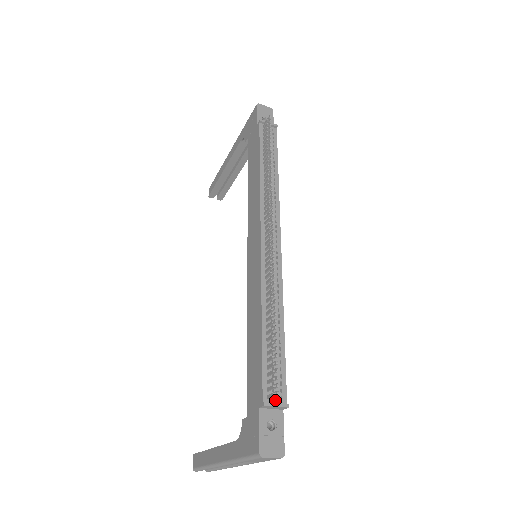
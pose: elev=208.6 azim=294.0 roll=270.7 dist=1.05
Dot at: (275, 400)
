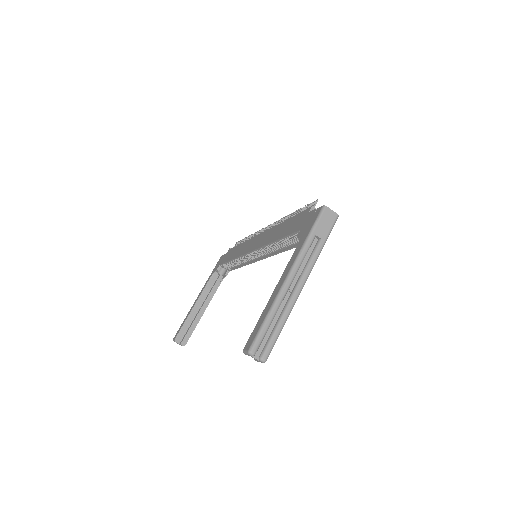
Dot at: occluded
